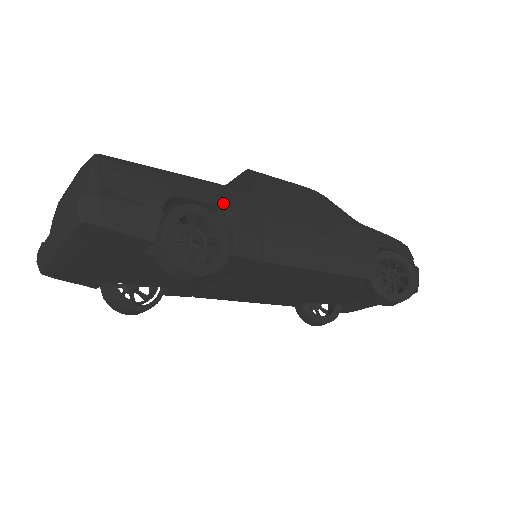
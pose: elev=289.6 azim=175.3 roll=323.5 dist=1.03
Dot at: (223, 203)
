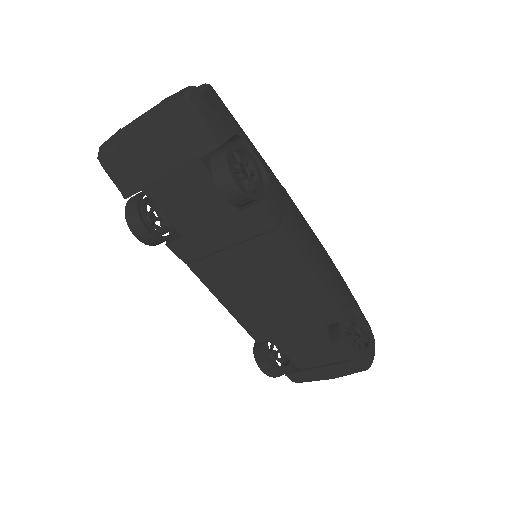
Dot at: (268, 171)
